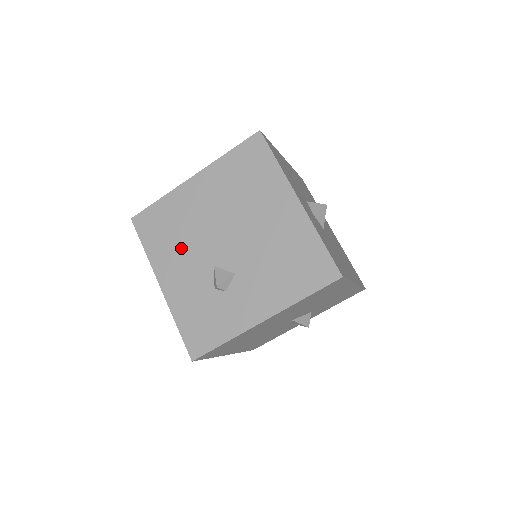
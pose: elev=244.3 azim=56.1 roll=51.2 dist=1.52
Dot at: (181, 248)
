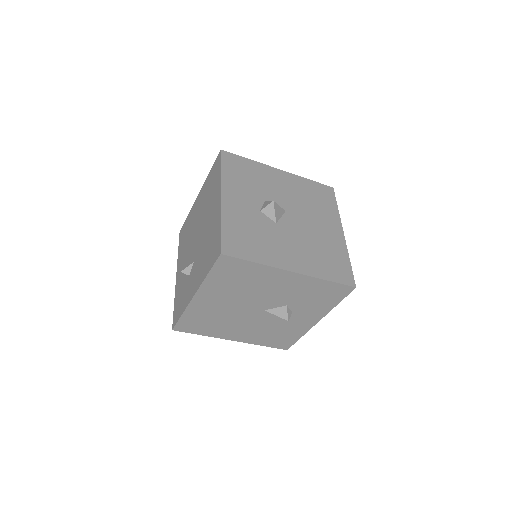
Dot at: (186, 248)
